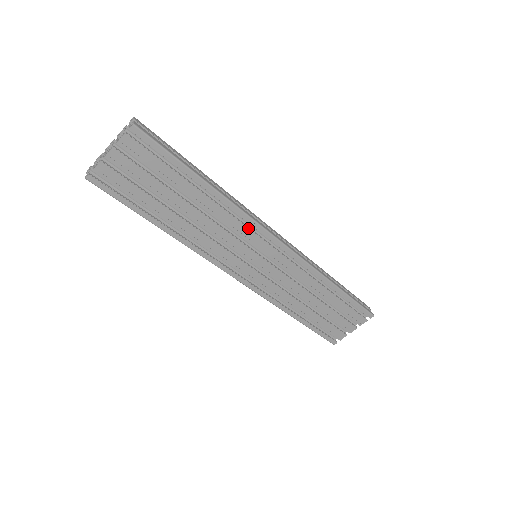
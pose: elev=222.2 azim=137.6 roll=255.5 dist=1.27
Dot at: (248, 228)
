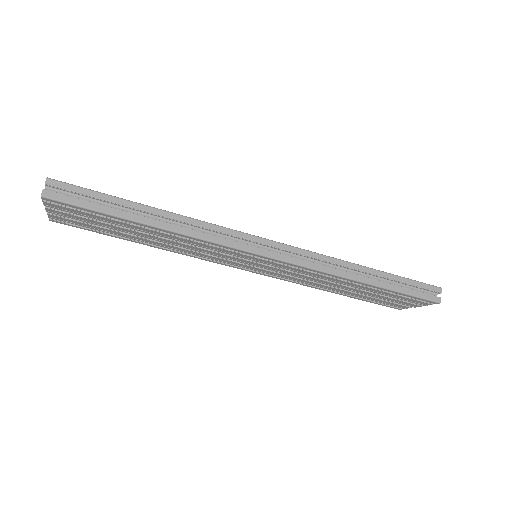
Dot at: (222, 249)
